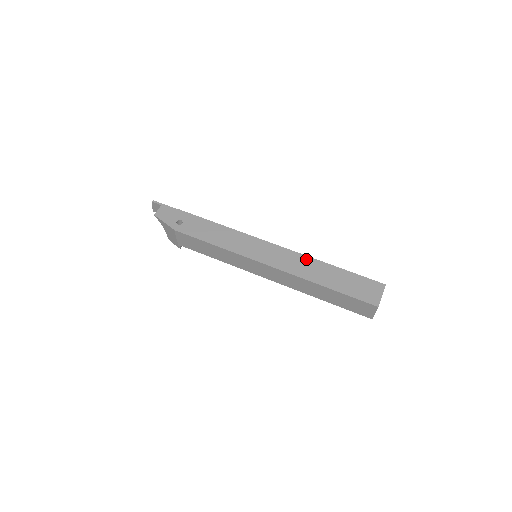
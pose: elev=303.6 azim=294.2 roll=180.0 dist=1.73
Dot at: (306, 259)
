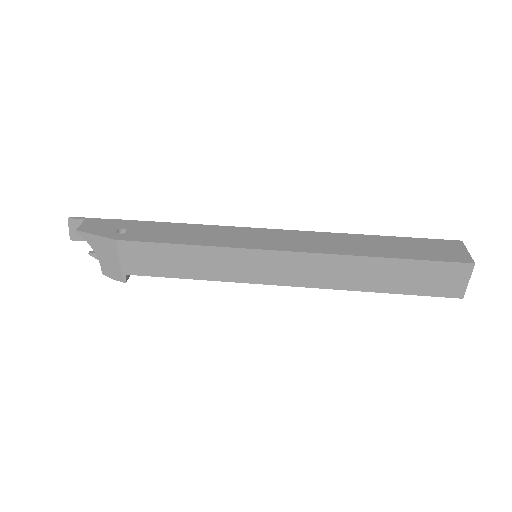
Dot at: (336, 236)
